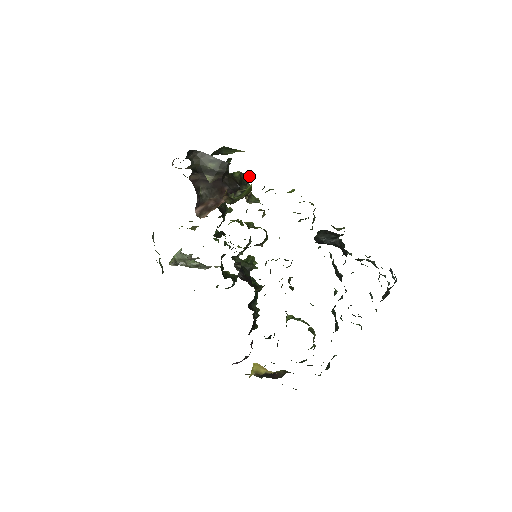
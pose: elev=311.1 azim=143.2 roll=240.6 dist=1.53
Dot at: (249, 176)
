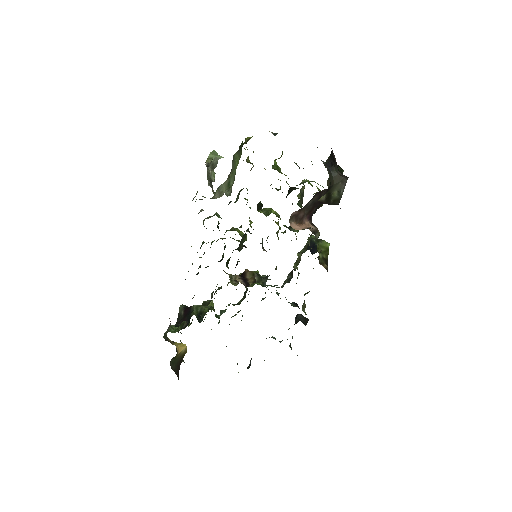
Dot at: occluded
